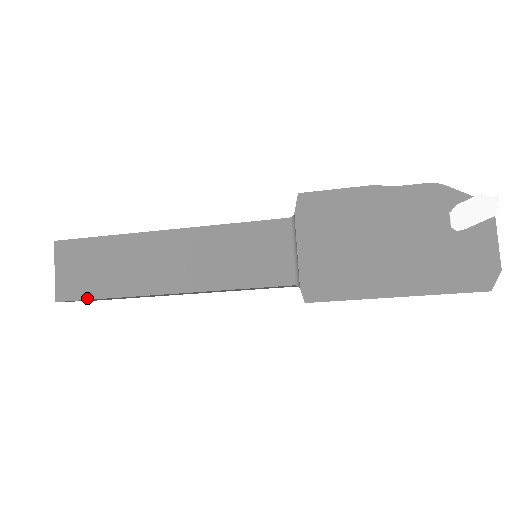
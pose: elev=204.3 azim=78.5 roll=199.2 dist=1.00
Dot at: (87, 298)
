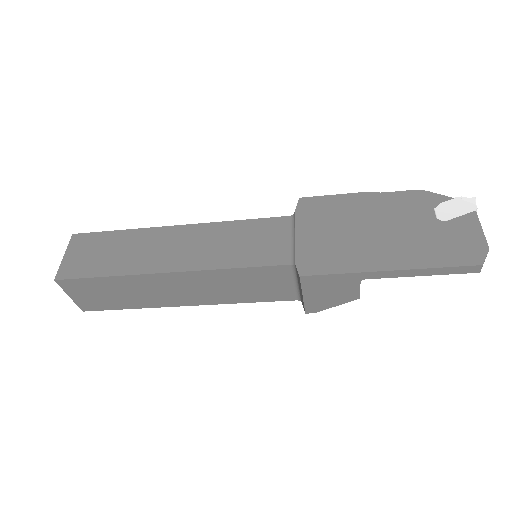
Dot at: (86, 276)
